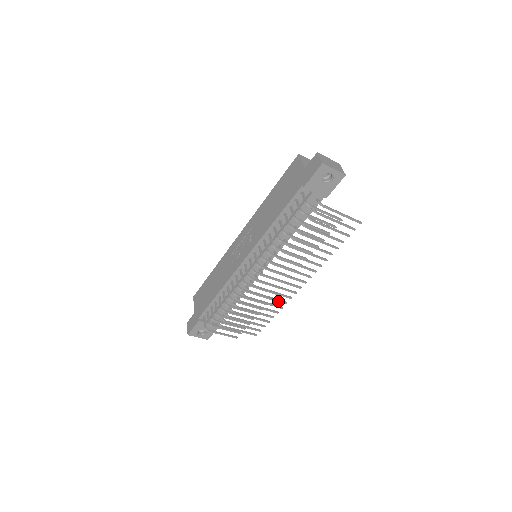
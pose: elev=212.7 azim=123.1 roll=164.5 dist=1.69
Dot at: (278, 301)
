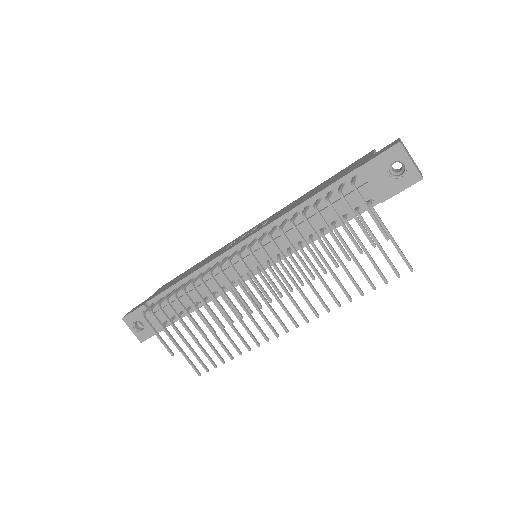
Dot at: (250, 334)
